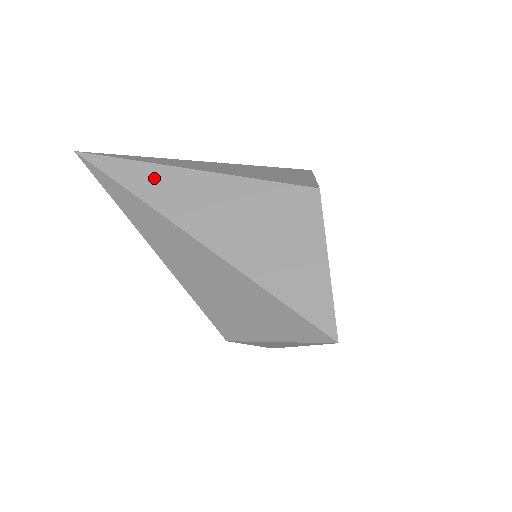
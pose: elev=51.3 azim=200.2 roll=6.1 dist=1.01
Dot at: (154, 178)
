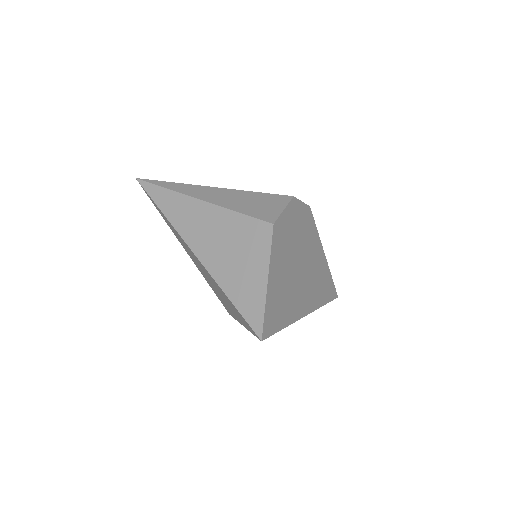
Dot at: (175, 203)
